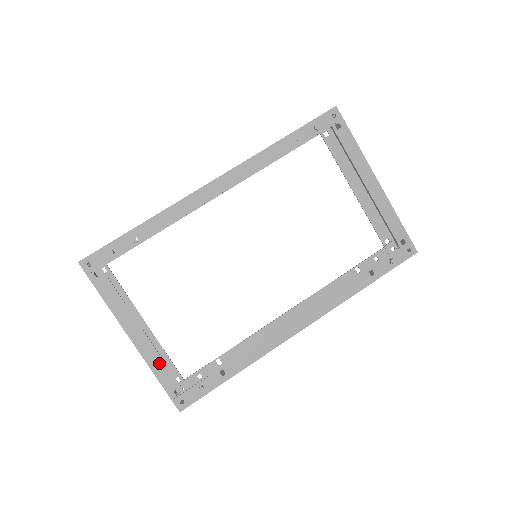
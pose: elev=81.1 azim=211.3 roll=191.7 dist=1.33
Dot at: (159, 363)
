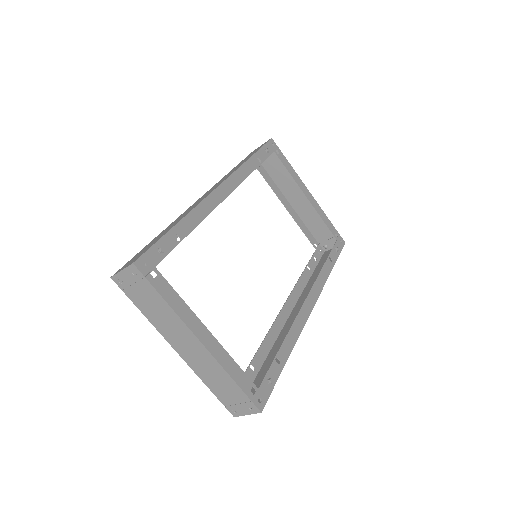
Dot at: (231, 363)
